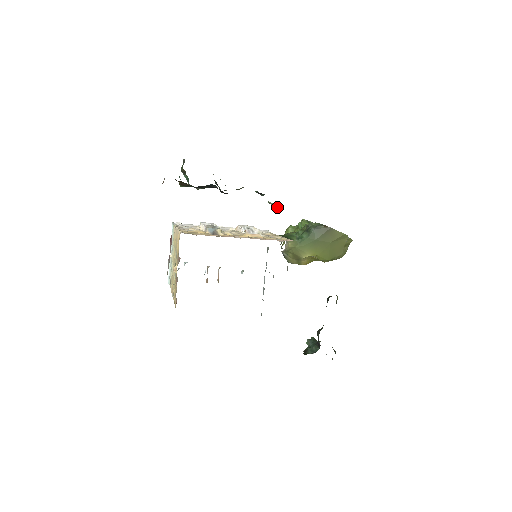
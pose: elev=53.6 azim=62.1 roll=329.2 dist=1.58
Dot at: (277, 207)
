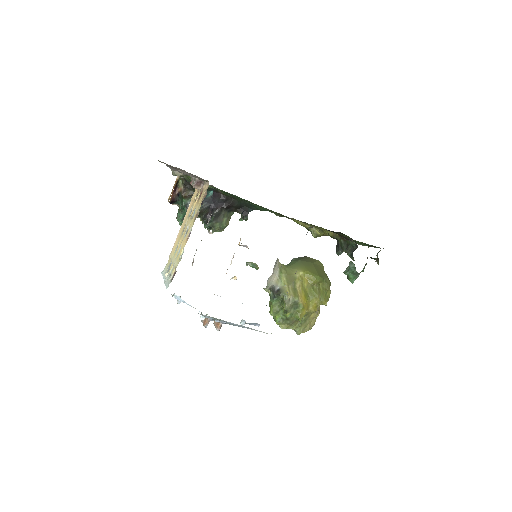
Dot at: (256, 265)
